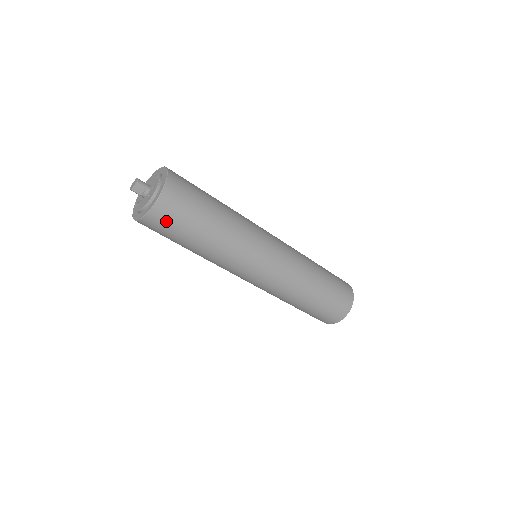
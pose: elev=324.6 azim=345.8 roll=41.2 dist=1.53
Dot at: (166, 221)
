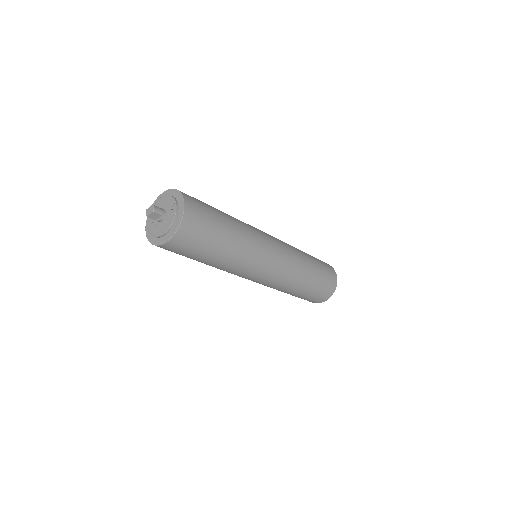
Dot at: (180, 249)
